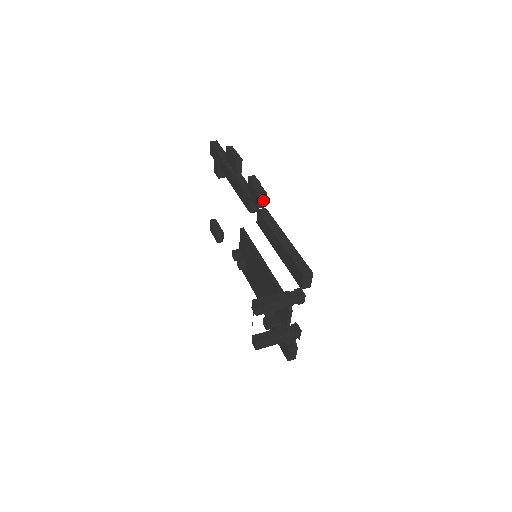
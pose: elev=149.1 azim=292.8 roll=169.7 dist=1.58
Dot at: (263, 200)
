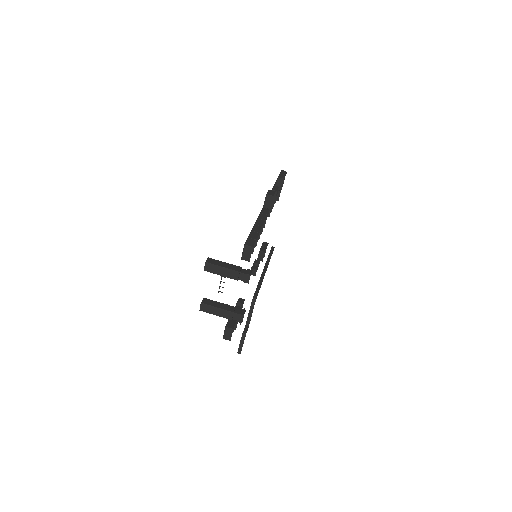
Dot at: (269, 201)
